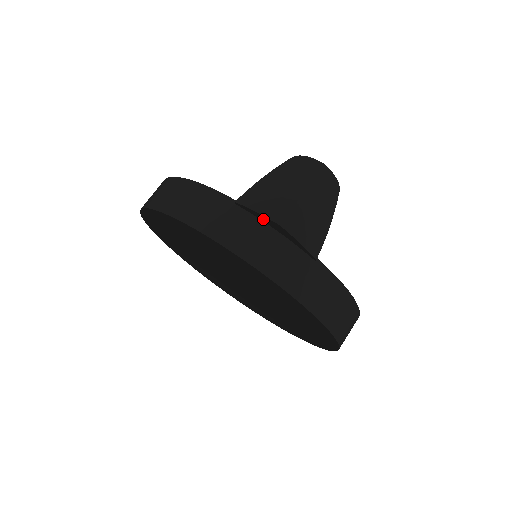
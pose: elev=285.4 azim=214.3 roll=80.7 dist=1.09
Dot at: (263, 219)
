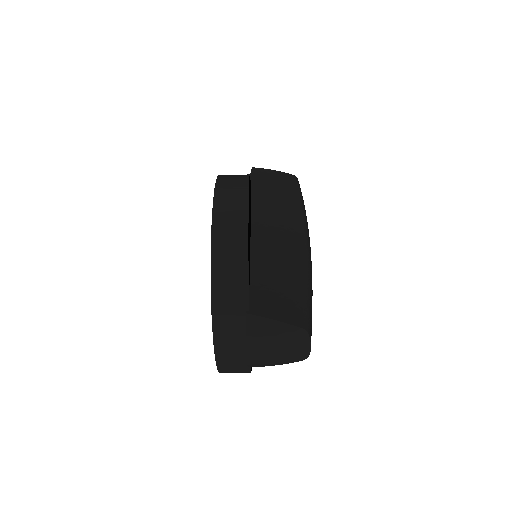
Dot at: (247, 337)
